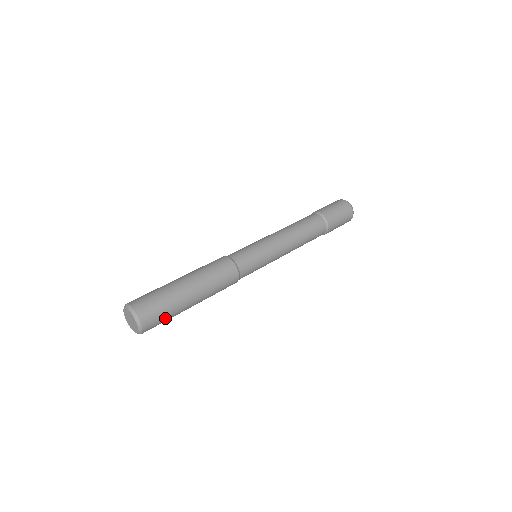
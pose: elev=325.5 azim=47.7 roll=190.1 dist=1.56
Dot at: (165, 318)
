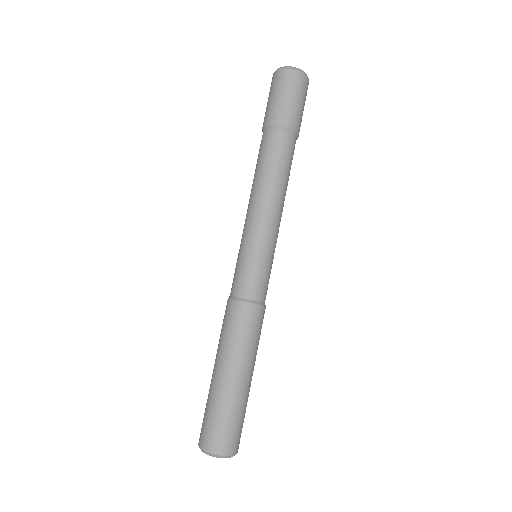
Dot at: occluded
